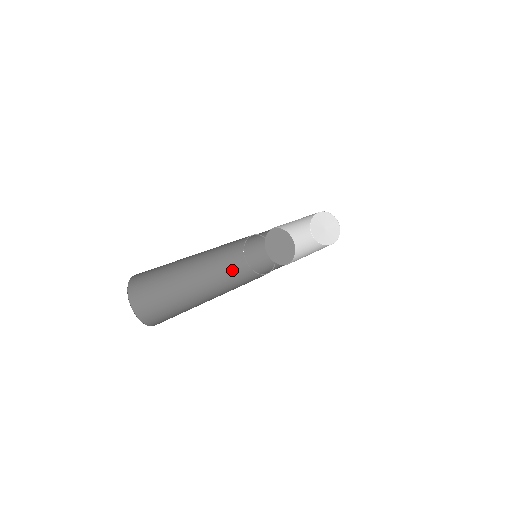
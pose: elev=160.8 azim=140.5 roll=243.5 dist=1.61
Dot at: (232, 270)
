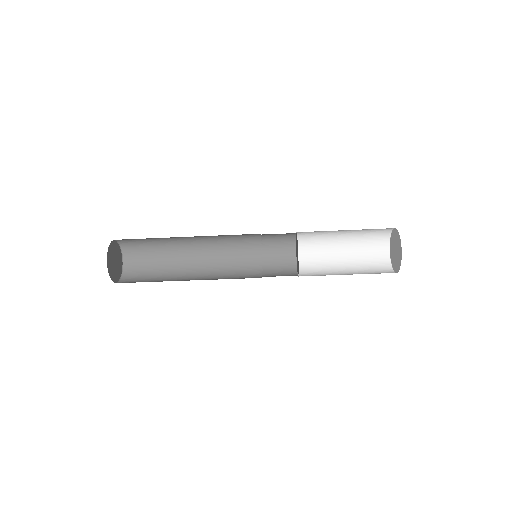
Dot at: occluded
